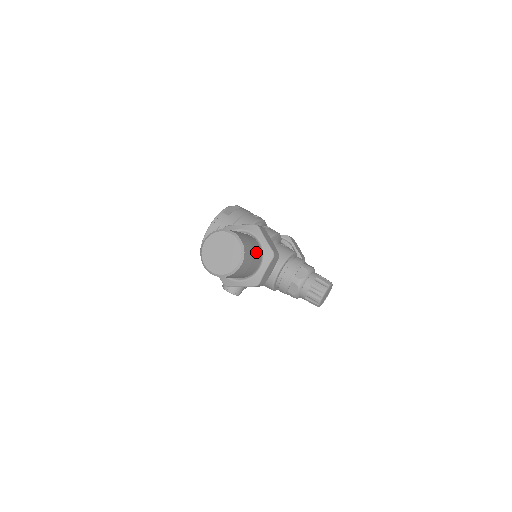
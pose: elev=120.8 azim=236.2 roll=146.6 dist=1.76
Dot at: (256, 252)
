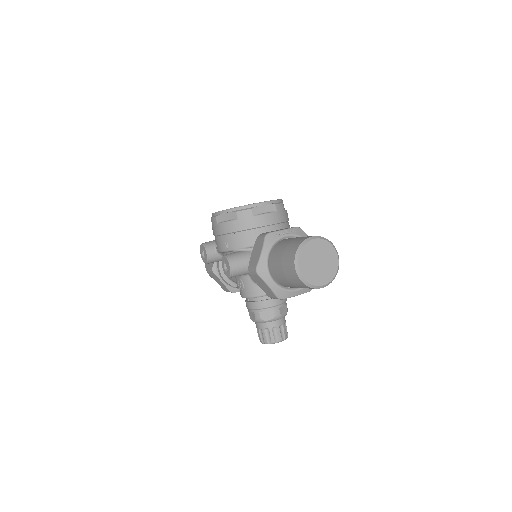
Dot at: occluded
